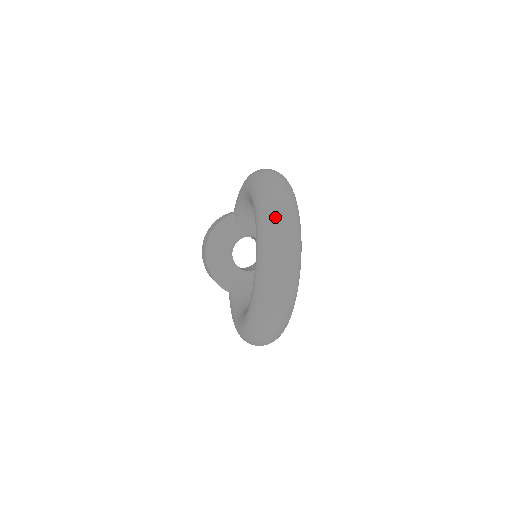
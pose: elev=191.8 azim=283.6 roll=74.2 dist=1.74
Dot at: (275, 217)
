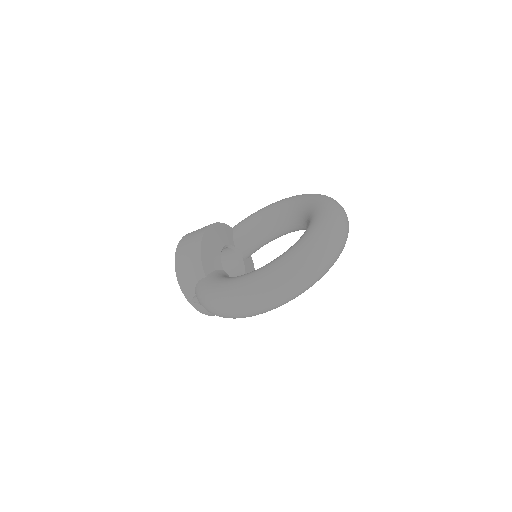
Dot at: occluded
